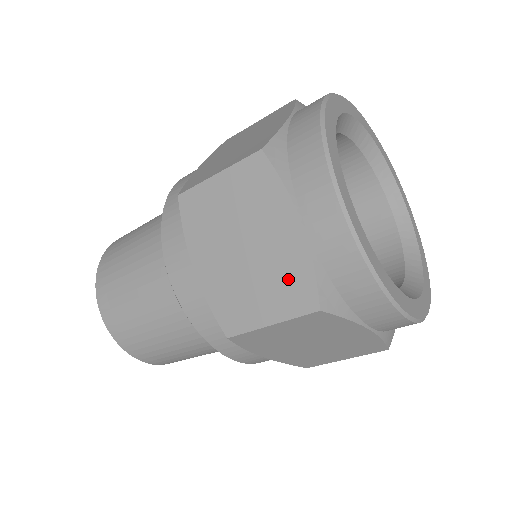
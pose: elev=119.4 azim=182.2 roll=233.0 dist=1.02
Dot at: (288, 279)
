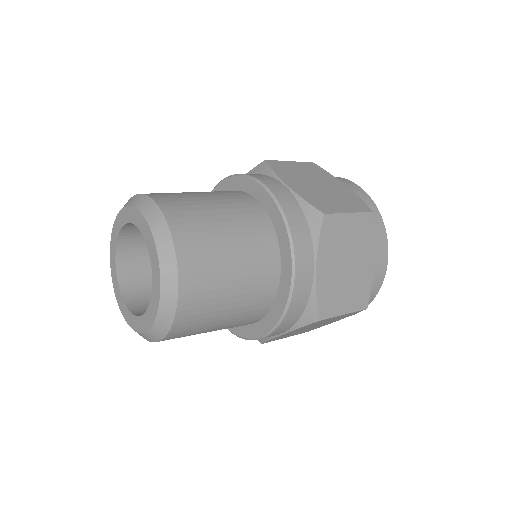
Dot at: (350, 199)
